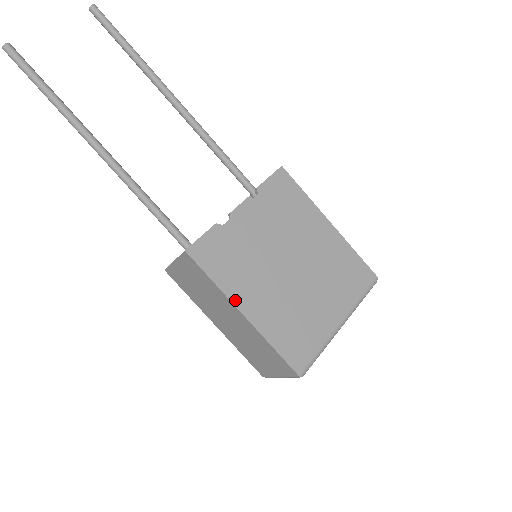
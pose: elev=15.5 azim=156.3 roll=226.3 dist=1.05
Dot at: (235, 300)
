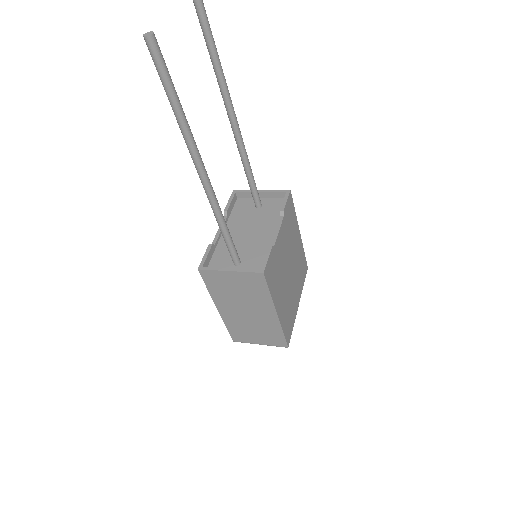
Dot at: (276, 305)
